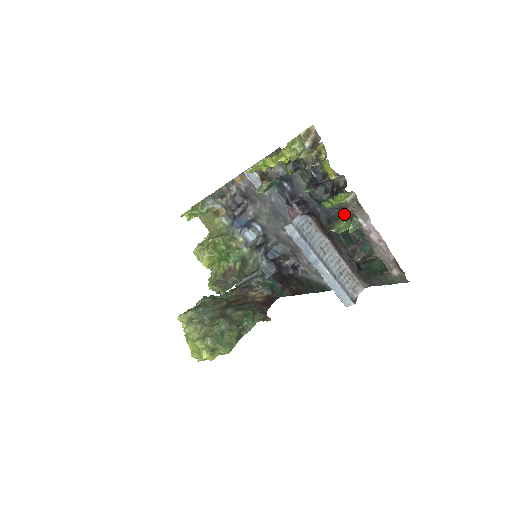
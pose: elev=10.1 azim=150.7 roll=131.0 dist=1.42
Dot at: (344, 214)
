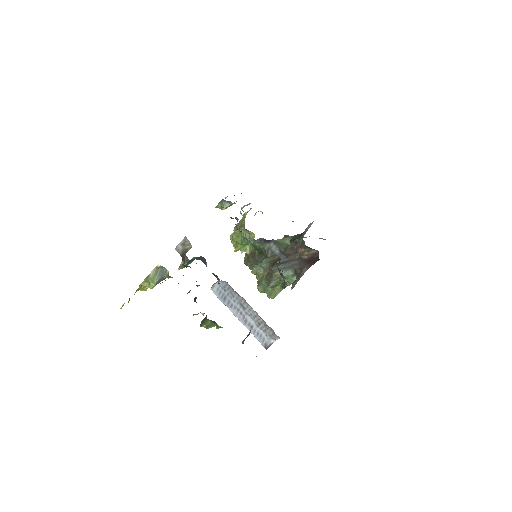
Dot at: (206, 319)
